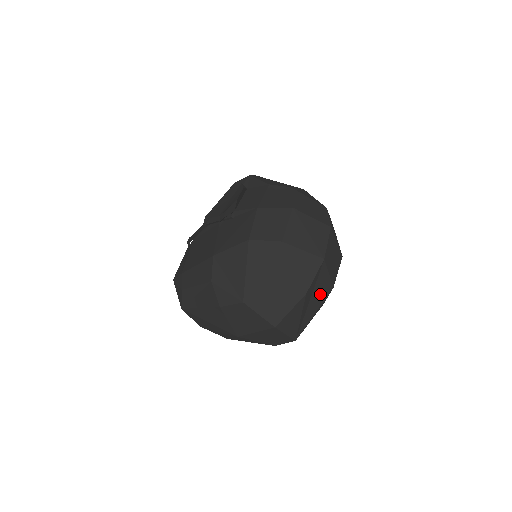
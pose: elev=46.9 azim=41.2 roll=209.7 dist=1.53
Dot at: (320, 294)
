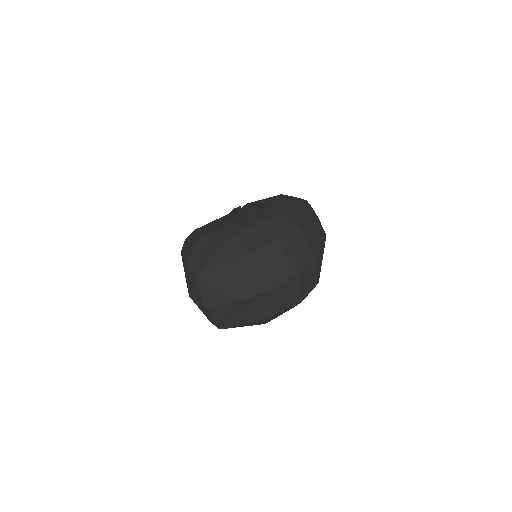
Dot at: (256, 313)
